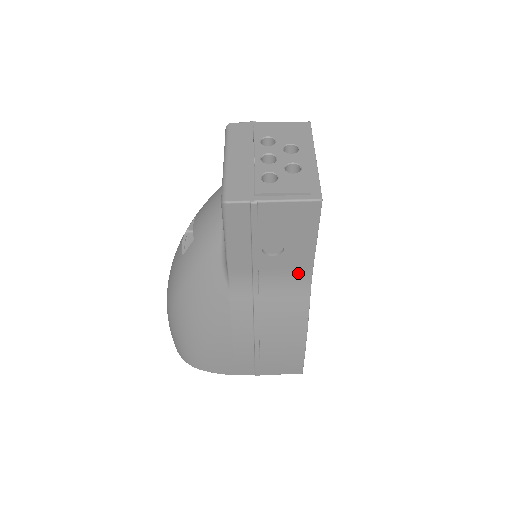
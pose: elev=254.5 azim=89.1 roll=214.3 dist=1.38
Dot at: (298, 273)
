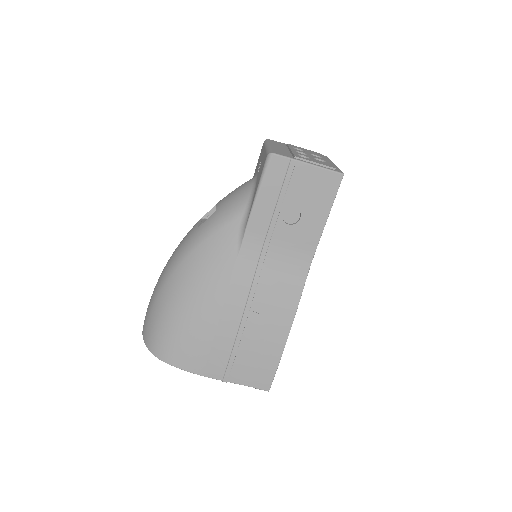
Dot at: (302, 252)
